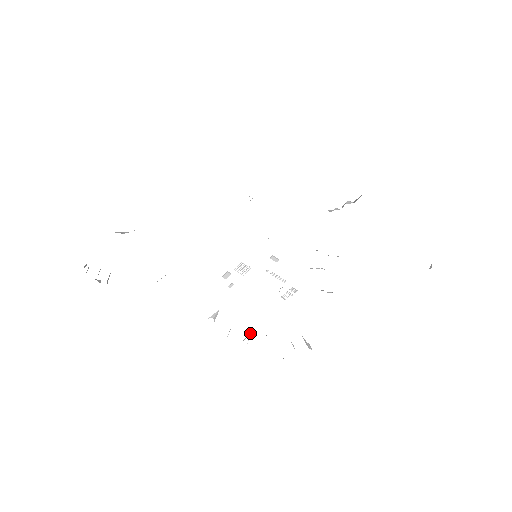
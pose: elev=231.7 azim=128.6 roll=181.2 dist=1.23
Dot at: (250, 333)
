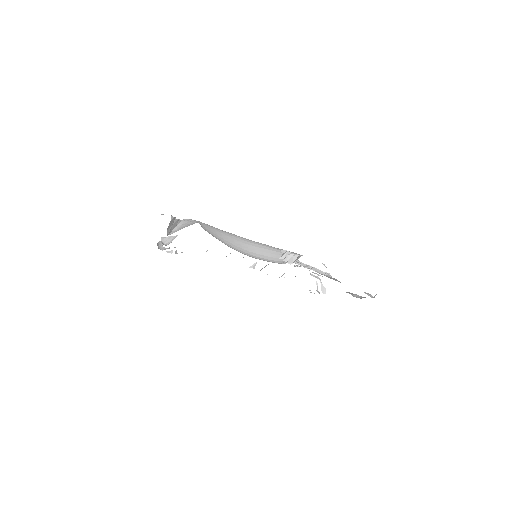
Dot at: occluded
